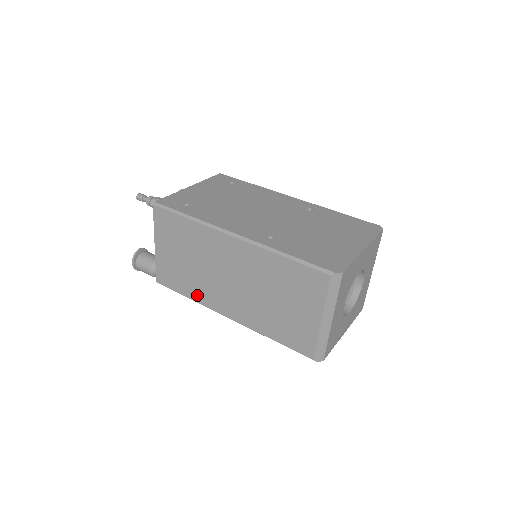
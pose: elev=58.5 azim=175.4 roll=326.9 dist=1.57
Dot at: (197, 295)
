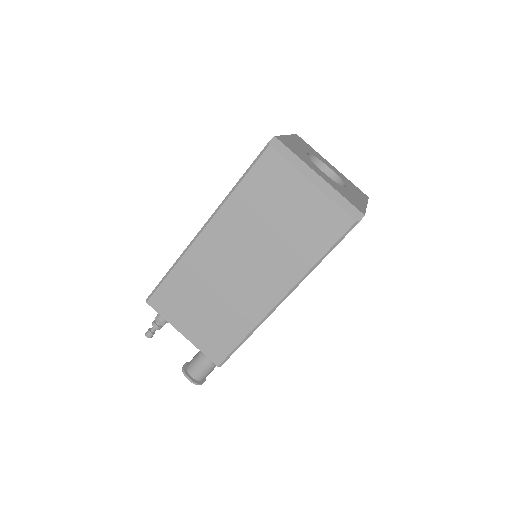
Dot at: (246, 322)
